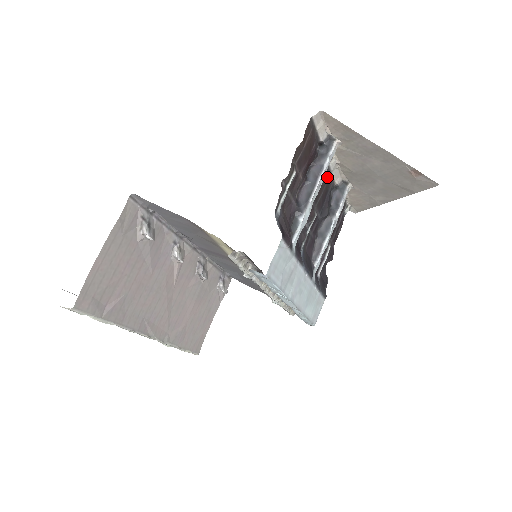
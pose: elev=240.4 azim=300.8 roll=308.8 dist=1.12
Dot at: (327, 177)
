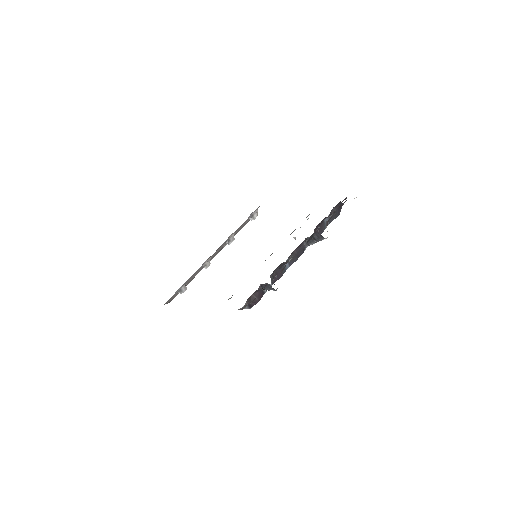
Dot at: occluded
